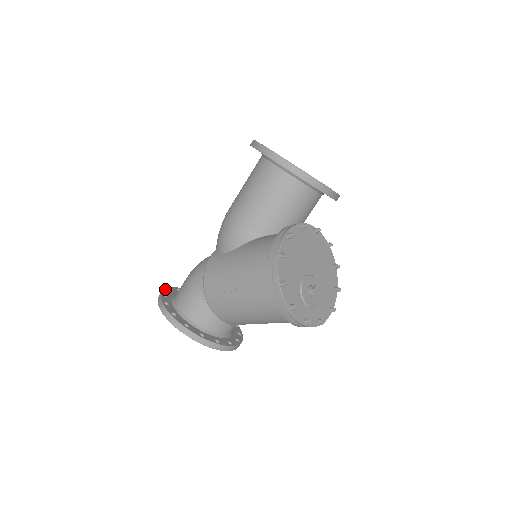
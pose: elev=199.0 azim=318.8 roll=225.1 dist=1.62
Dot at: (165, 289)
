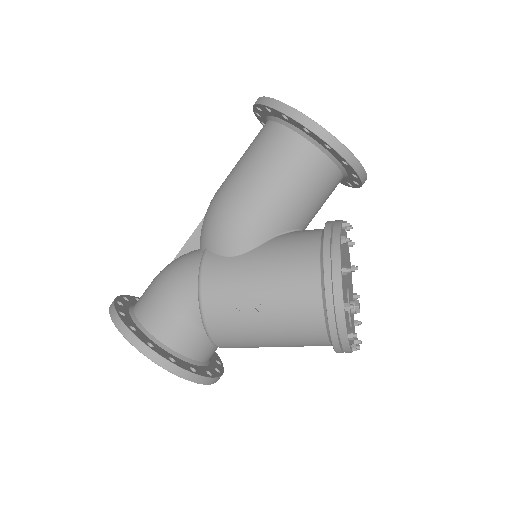
Dot at: (115, 302)
